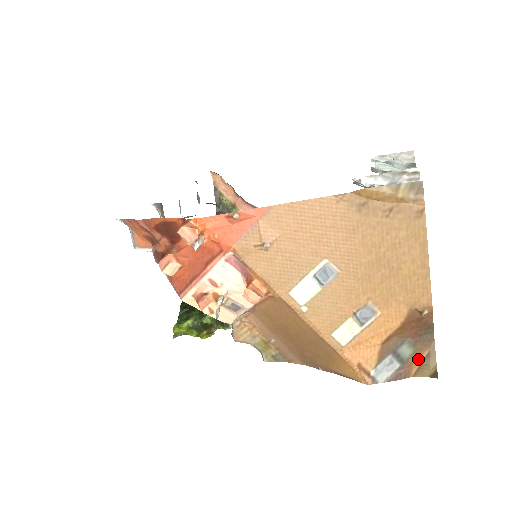
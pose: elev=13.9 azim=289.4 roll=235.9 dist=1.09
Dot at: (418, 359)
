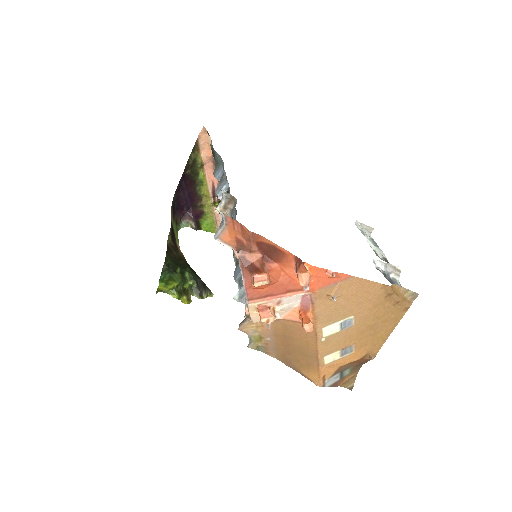
Dot at: (348, 378)
